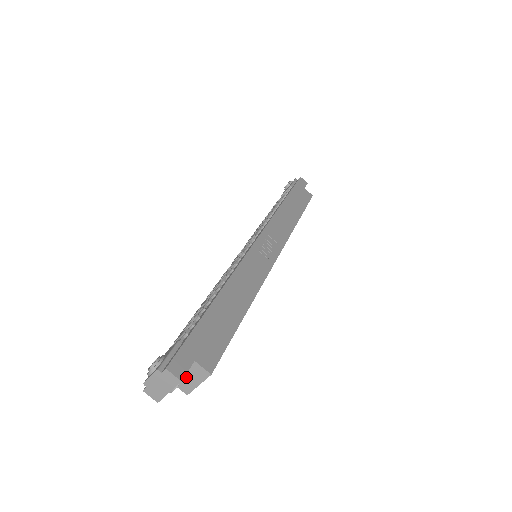
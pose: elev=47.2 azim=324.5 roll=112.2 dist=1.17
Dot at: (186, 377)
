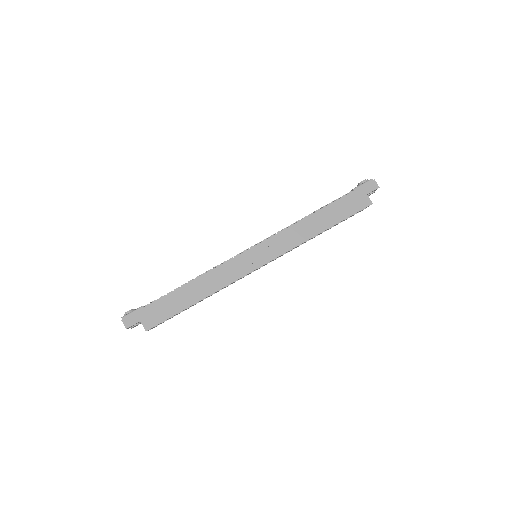
Dot at: occluded
